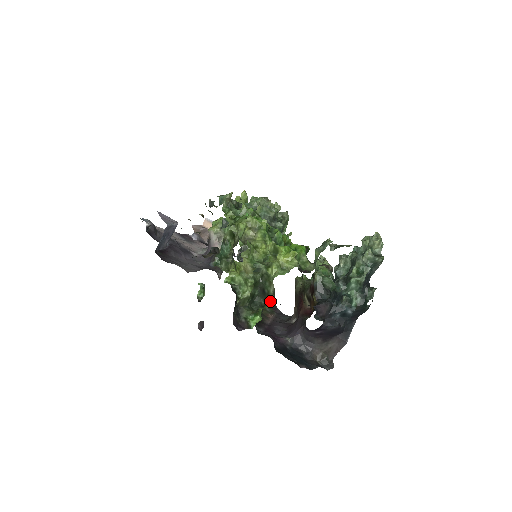
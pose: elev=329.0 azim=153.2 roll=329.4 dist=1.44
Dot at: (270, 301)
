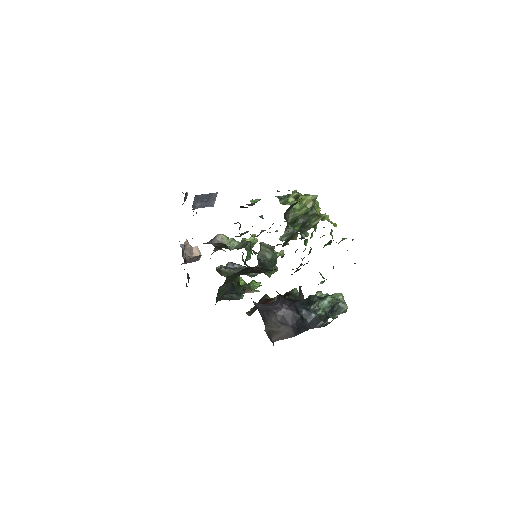
Dot at: (308, 228)
